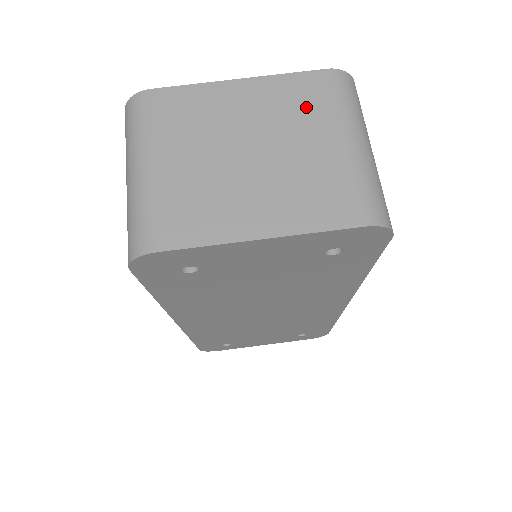
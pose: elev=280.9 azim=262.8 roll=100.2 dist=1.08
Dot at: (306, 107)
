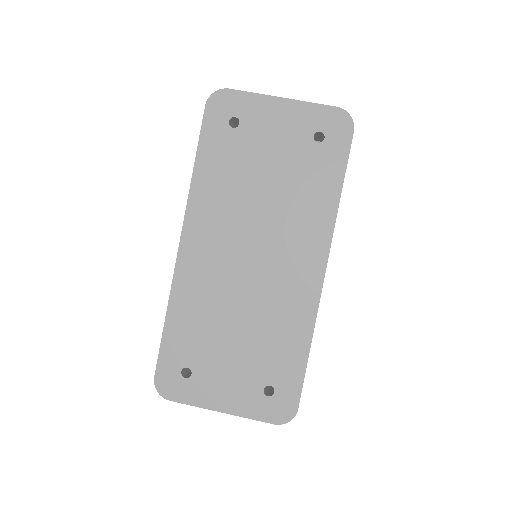
Dot at: occluded
